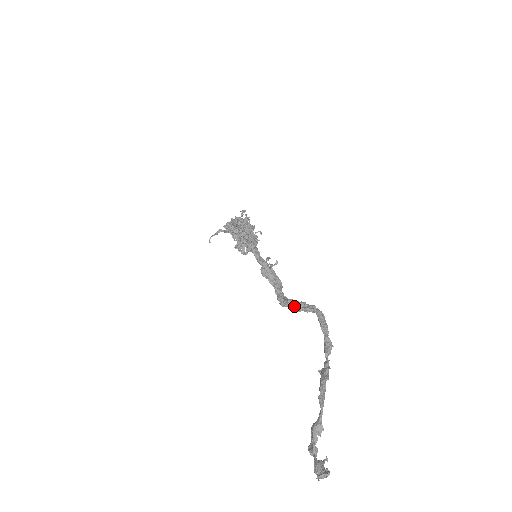
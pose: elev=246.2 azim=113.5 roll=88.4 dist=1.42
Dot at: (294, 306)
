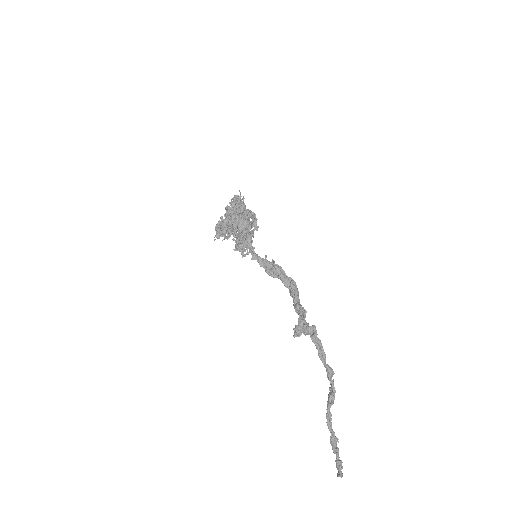
Dot at: (294, 333)
